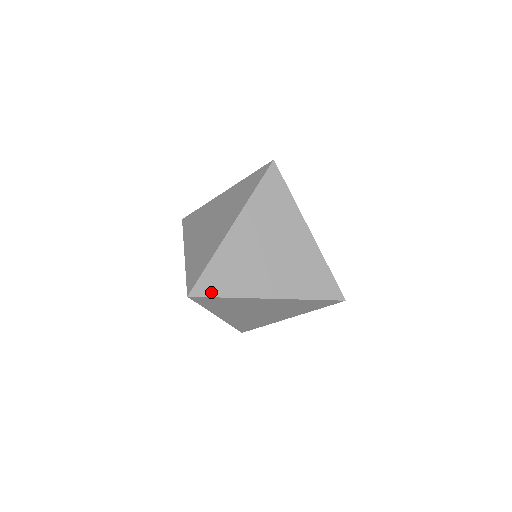
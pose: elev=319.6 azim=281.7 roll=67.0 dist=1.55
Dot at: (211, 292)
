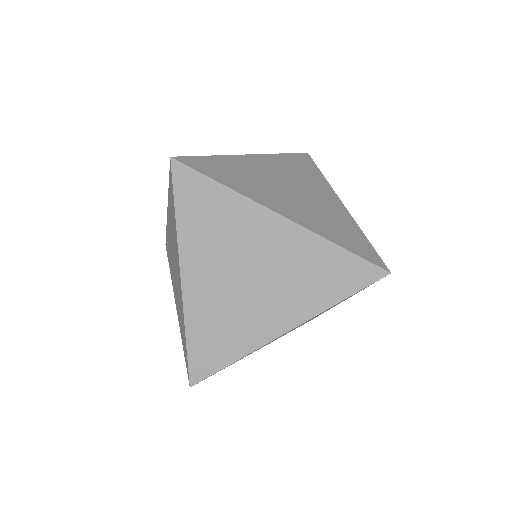
Dot at: (204, 171)
